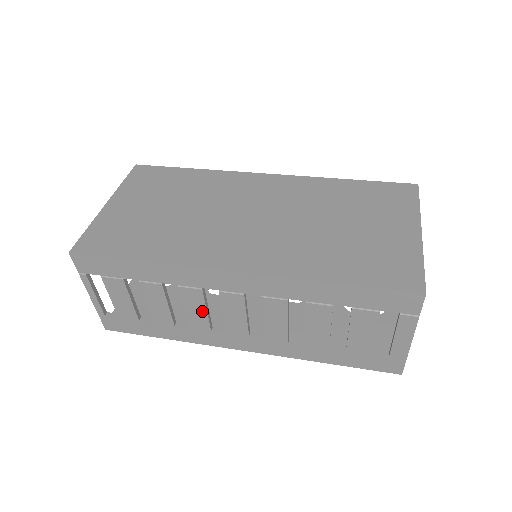
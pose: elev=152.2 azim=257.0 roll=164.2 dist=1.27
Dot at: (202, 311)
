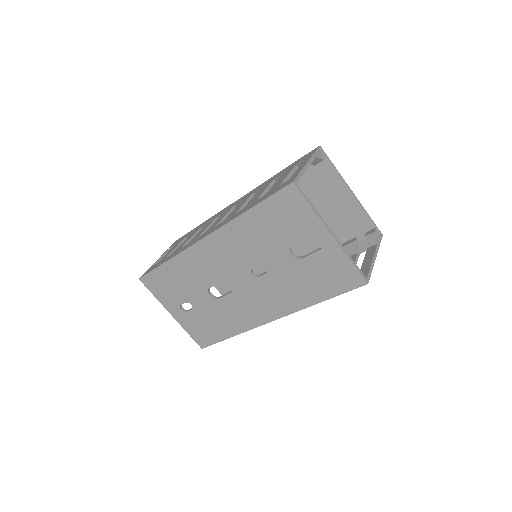
Dot at: occluded
